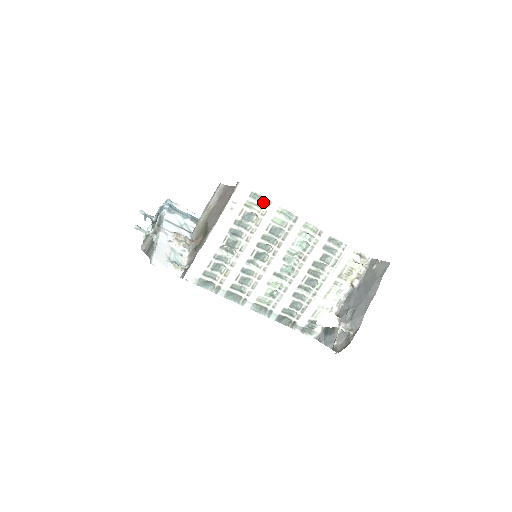
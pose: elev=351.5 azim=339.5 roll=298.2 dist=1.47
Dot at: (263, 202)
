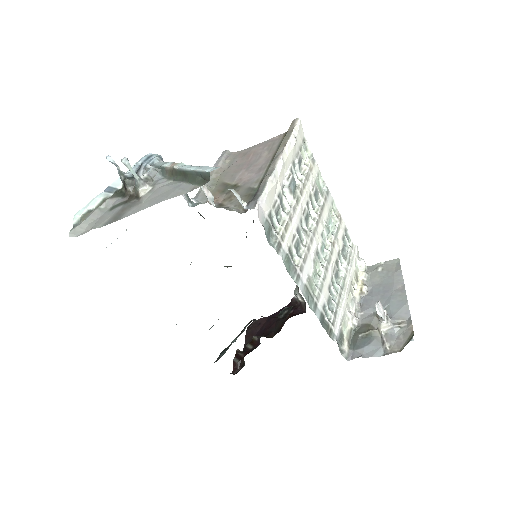
Dot at: (308, 157)
